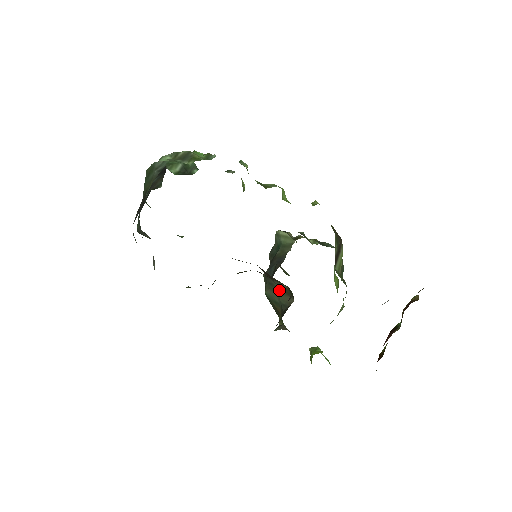
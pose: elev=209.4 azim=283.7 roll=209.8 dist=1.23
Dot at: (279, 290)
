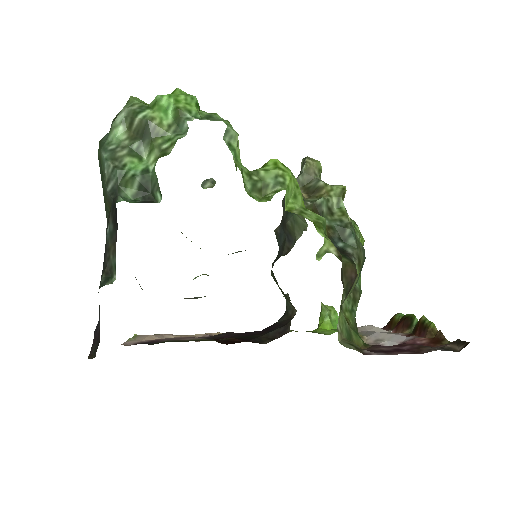
Dot at: (282, 292)
